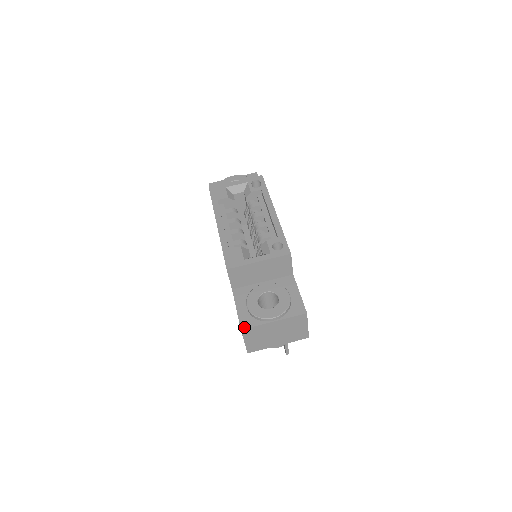
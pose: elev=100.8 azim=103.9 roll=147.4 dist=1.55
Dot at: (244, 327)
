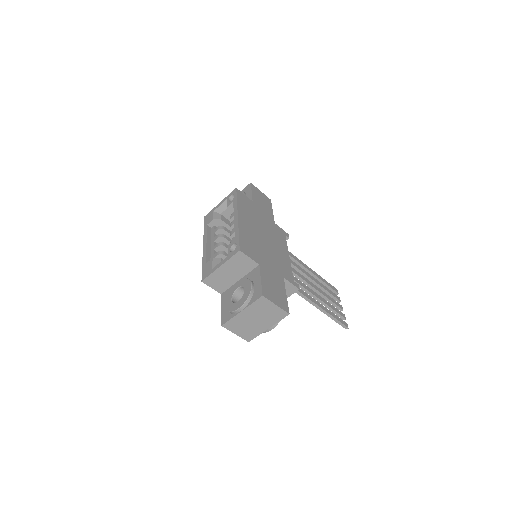
Dot at: (223, 323)
